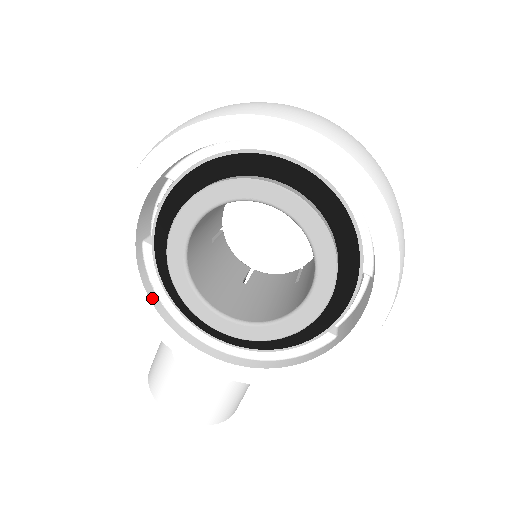
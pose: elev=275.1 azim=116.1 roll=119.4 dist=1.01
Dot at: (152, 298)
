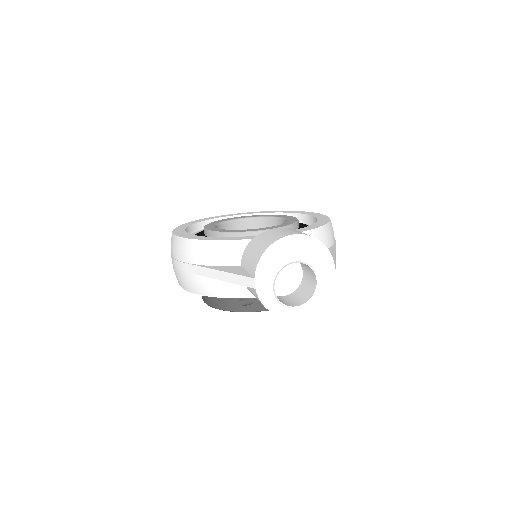
Dot at: occluded
